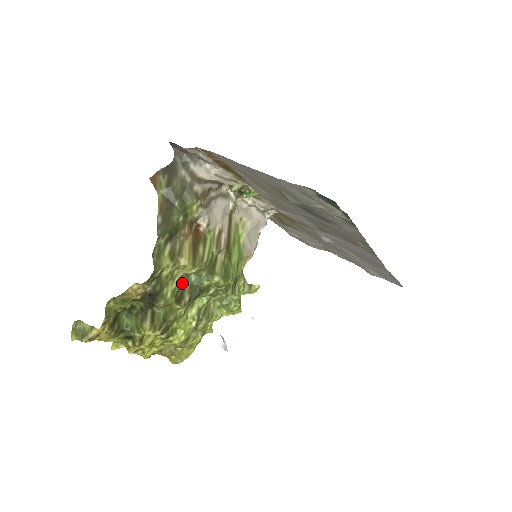
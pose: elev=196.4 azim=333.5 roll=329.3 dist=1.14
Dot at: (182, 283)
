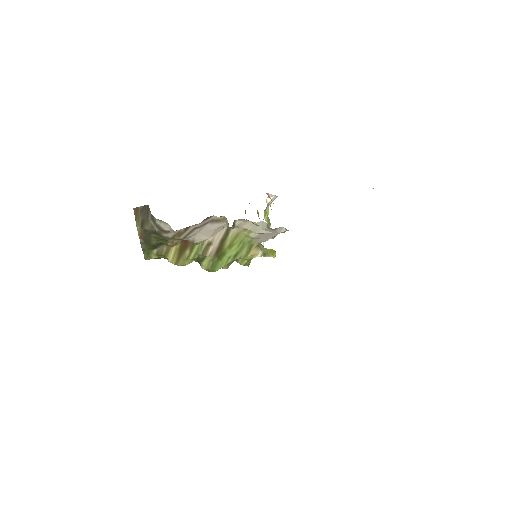
Dot at: occluded
